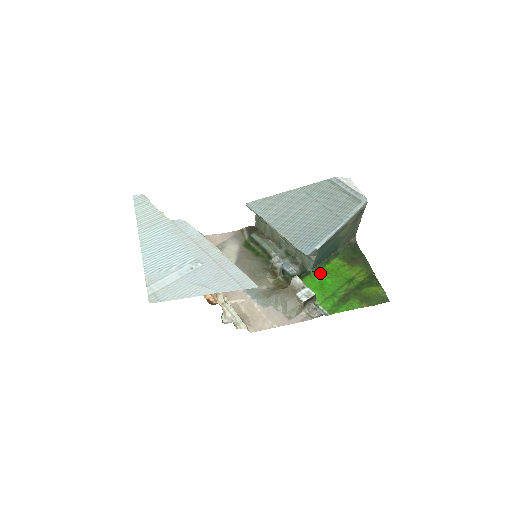
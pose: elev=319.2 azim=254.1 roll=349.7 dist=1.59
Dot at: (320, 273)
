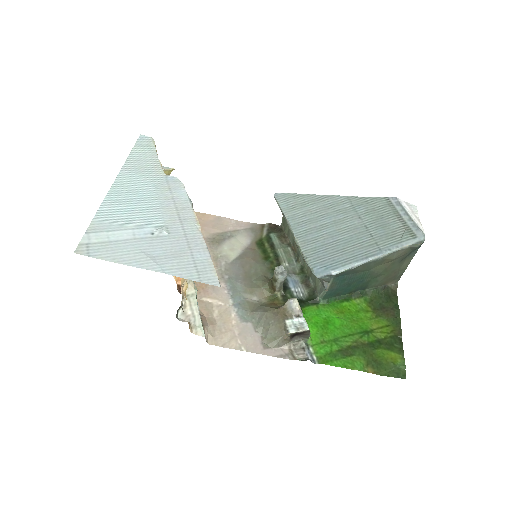
Dot at: (331, 308)
